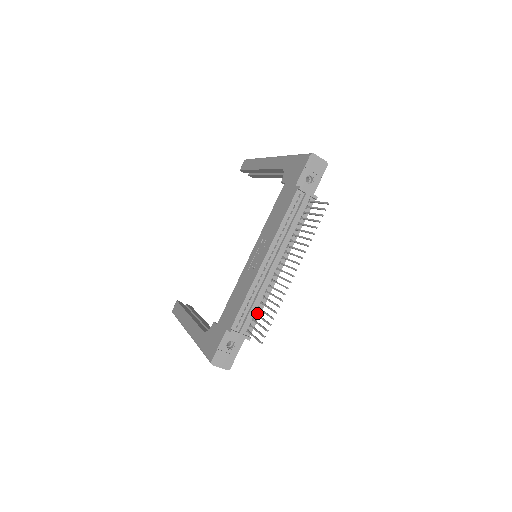
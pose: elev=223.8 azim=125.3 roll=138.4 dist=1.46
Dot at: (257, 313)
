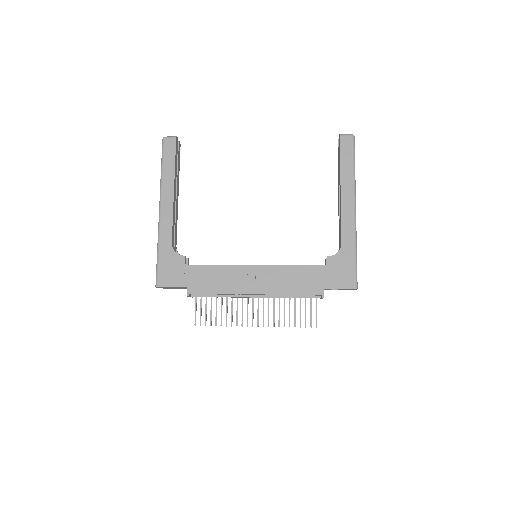
Dot at: occluded
